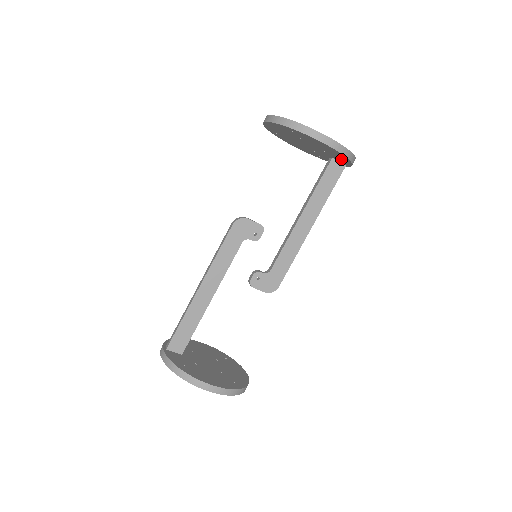
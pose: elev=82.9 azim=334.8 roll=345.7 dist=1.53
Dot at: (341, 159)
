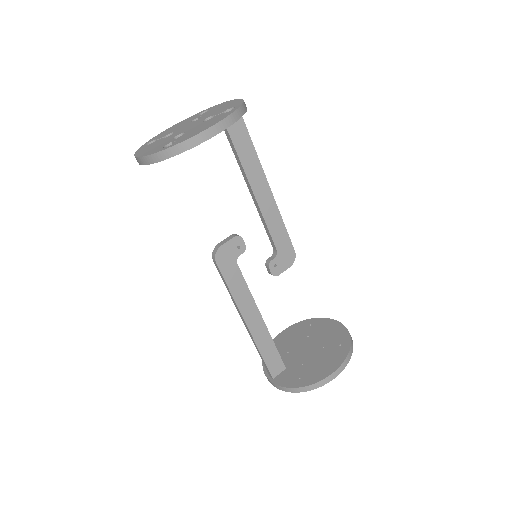
Dot at: occluded
